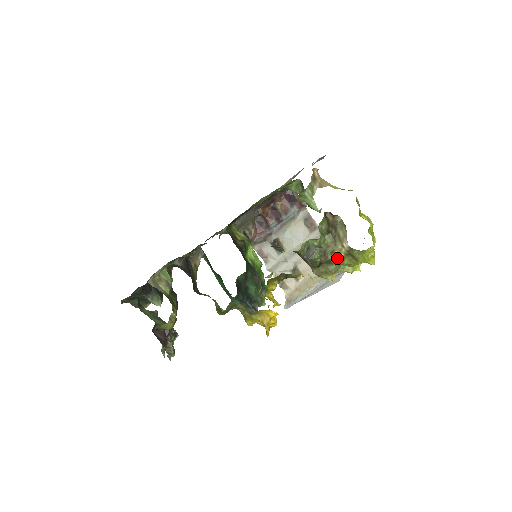
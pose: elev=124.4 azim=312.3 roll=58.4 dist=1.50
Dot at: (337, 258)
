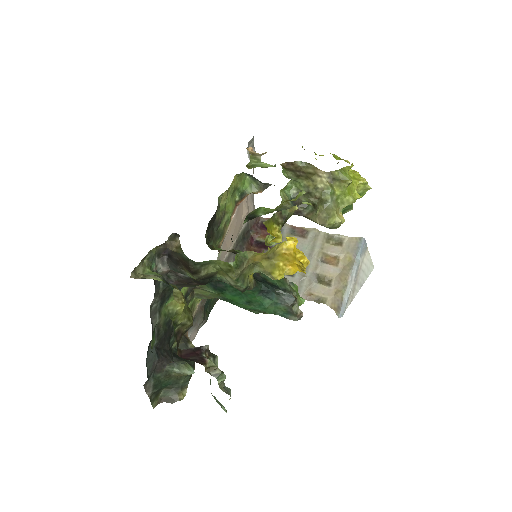
Dot at: (325, 191)
